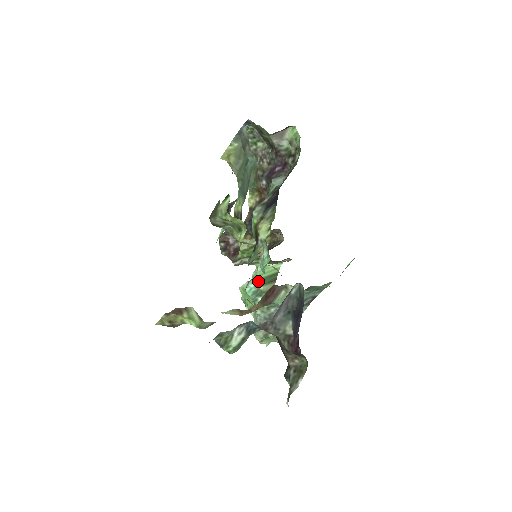
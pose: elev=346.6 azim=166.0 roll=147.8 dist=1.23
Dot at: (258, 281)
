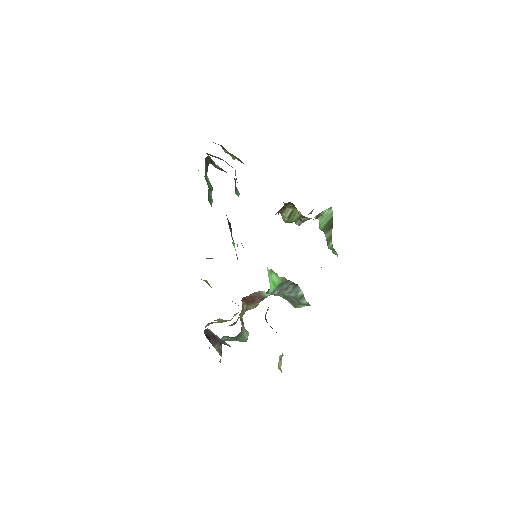
Dot at: (322, 230)
